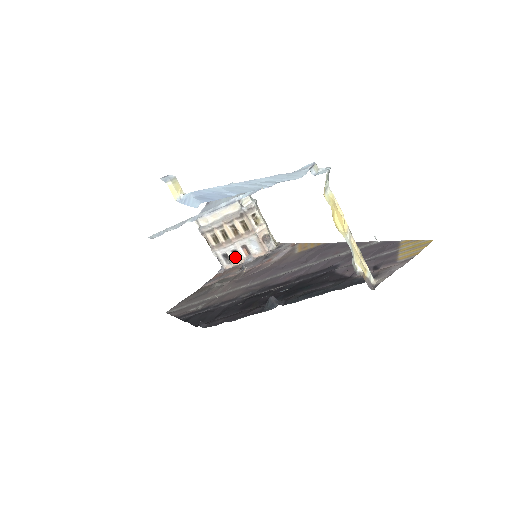
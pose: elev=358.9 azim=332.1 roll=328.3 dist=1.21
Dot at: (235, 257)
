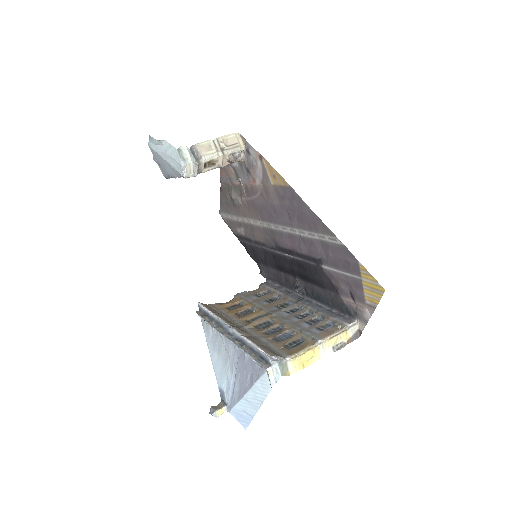
Dot at: occluded
